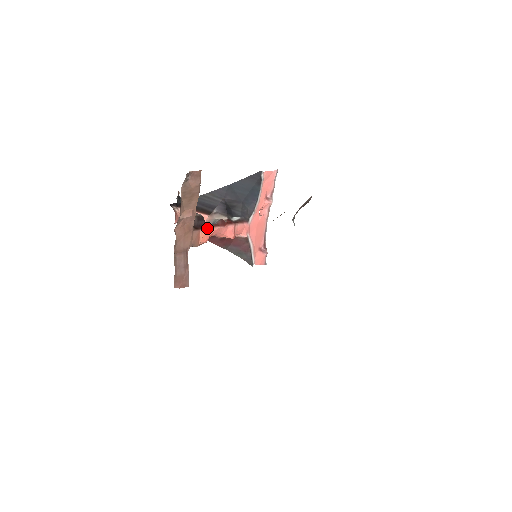
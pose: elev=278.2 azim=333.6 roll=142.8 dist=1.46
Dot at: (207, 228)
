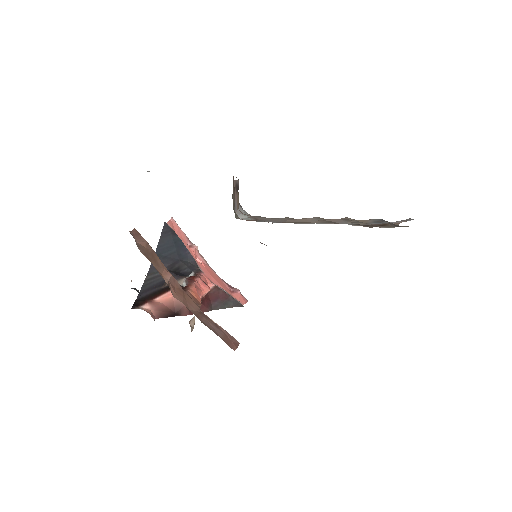
Dot at: (188, 287)
